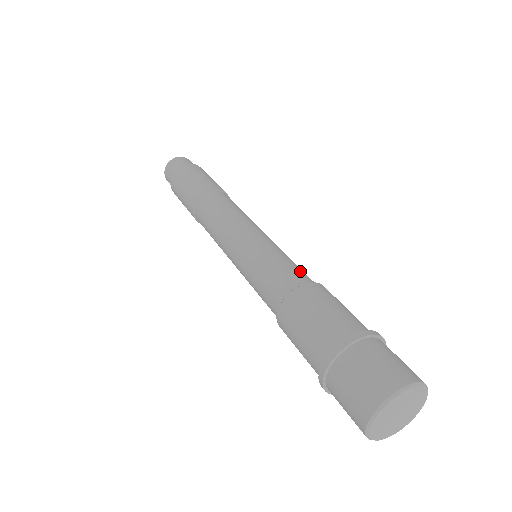
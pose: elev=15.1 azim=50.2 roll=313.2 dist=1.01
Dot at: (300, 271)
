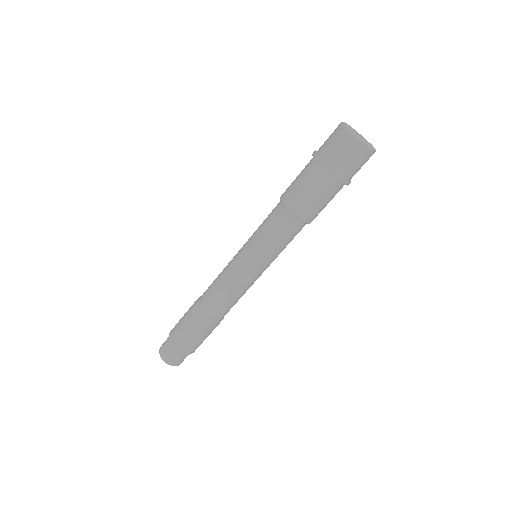
Dot at: occluded
